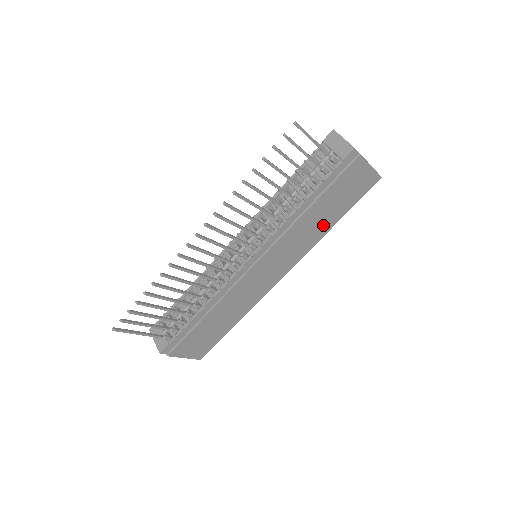
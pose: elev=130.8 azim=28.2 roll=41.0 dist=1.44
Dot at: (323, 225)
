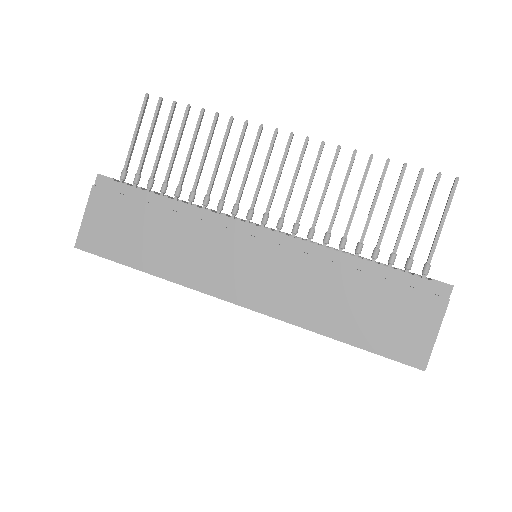
Dot at: (331, 316)
